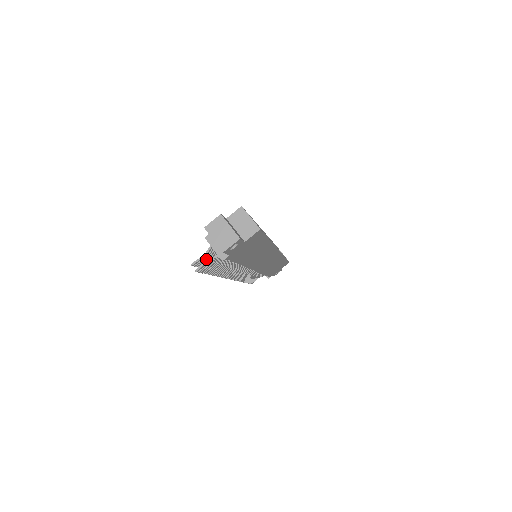
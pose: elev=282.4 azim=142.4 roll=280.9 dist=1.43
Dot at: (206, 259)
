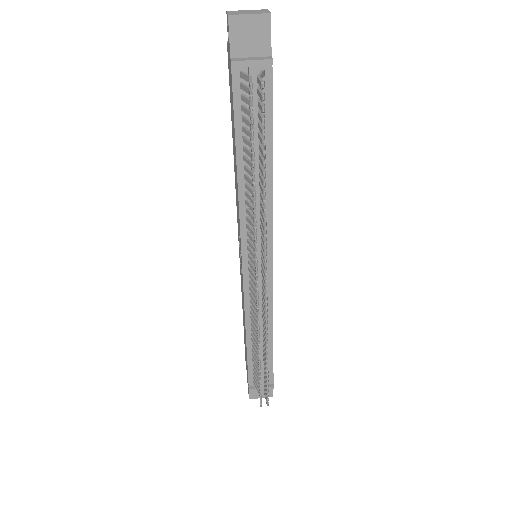
Dot at: (251, 102)
